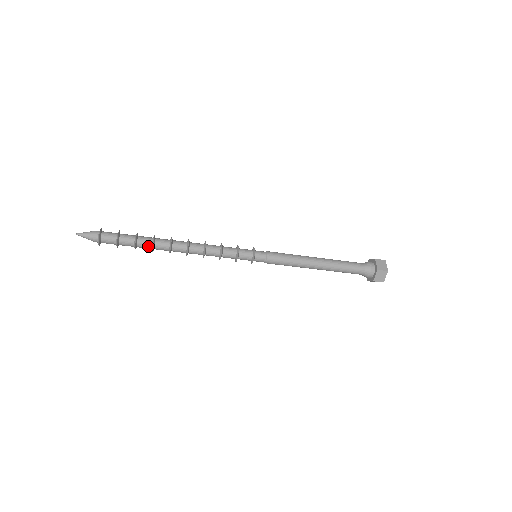
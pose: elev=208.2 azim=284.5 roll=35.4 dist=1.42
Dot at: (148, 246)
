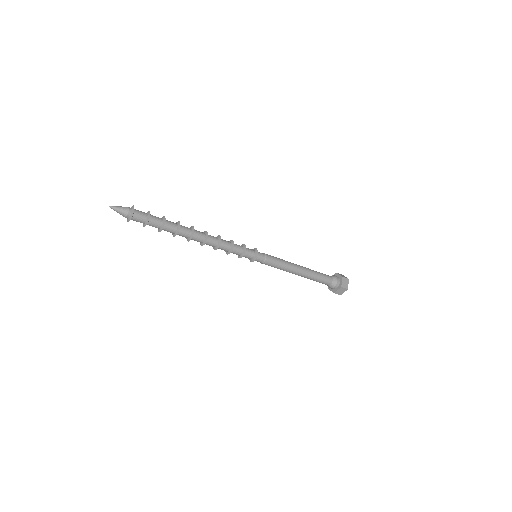
Dot at: (172, 232)
